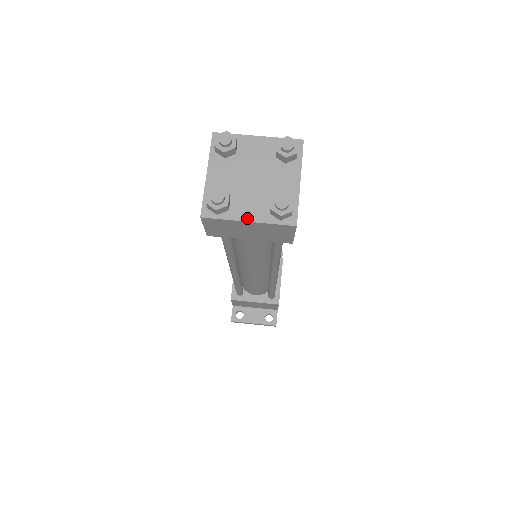
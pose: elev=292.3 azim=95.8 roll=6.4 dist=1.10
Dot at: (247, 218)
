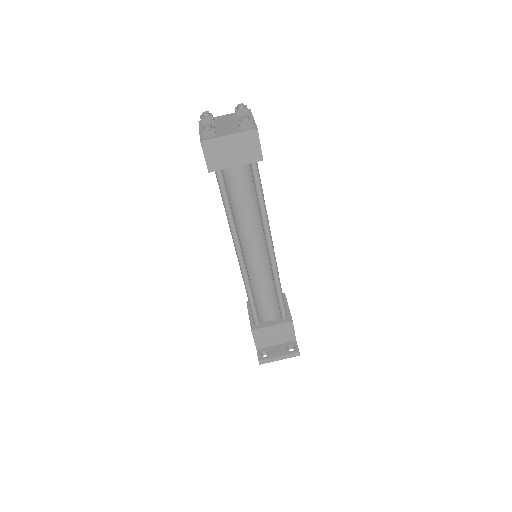
Dot at: (228, 134)
